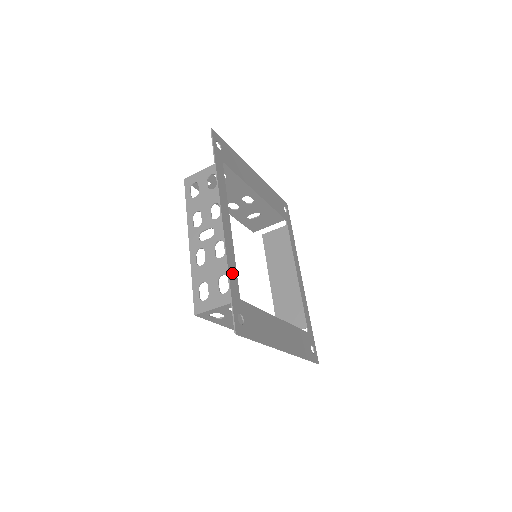
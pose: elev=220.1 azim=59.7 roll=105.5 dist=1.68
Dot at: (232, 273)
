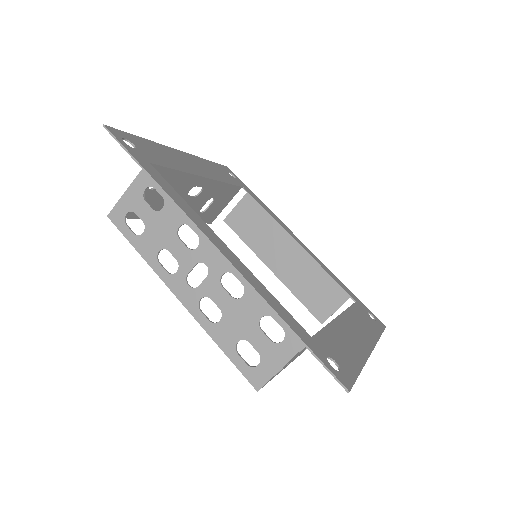
Dot at: (279, 310)
